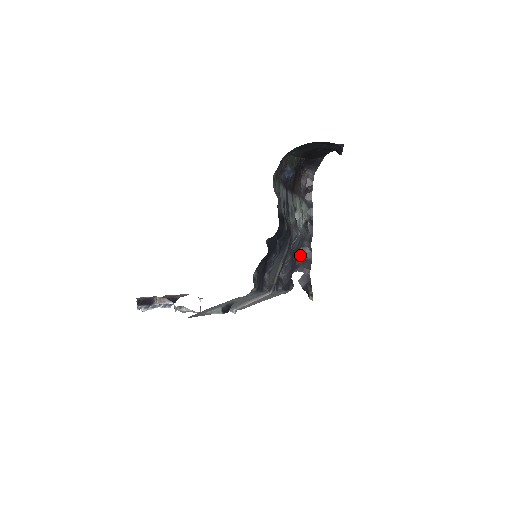
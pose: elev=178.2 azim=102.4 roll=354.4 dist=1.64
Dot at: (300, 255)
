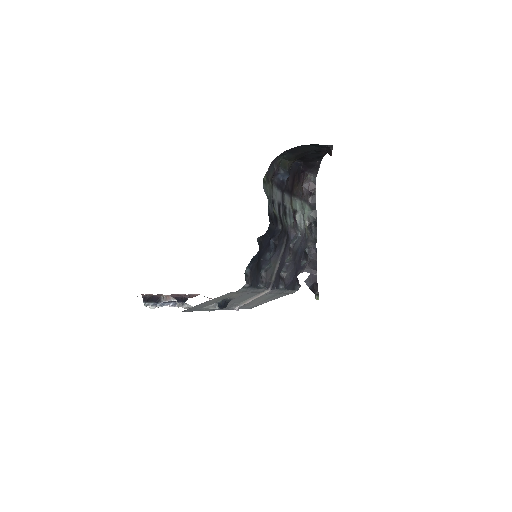
Dot at: (304, 256)
